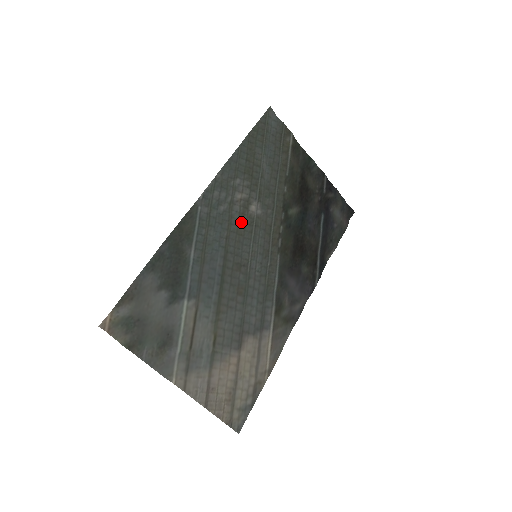
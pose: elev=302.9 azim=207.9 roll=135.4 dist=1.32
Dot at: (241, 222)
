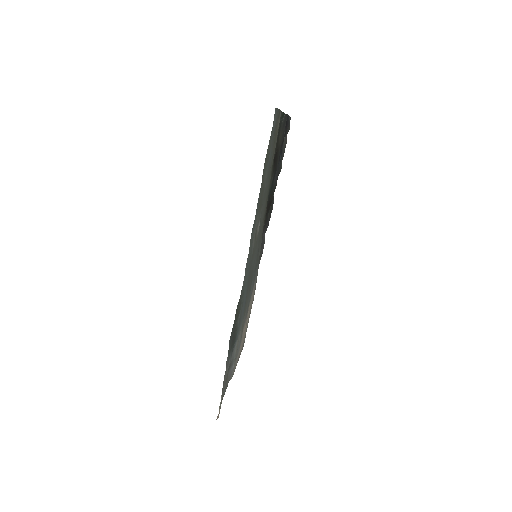
Dot at: (253, 250)
